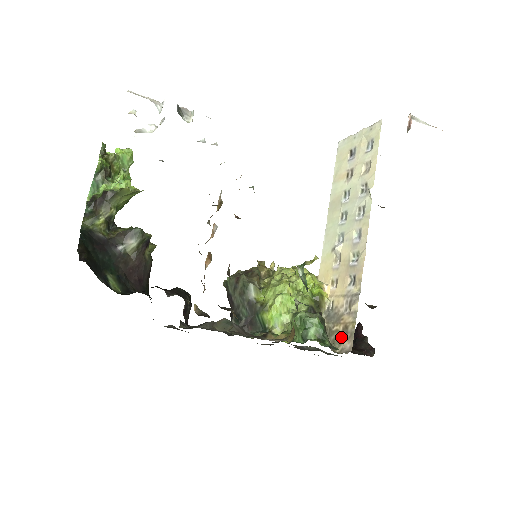
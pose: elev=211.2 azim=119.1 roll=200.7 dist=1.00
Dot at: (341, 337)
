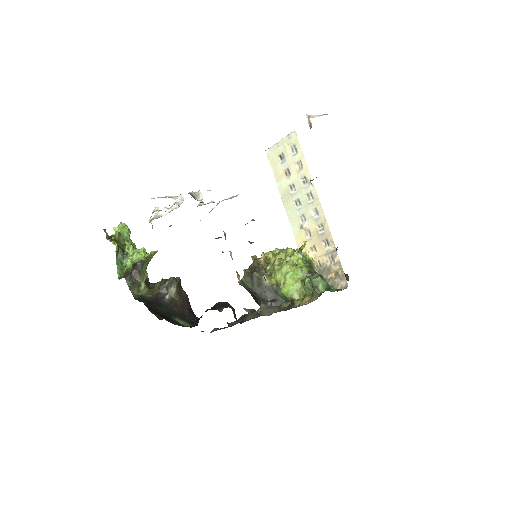
Dot at: (336, 280)
